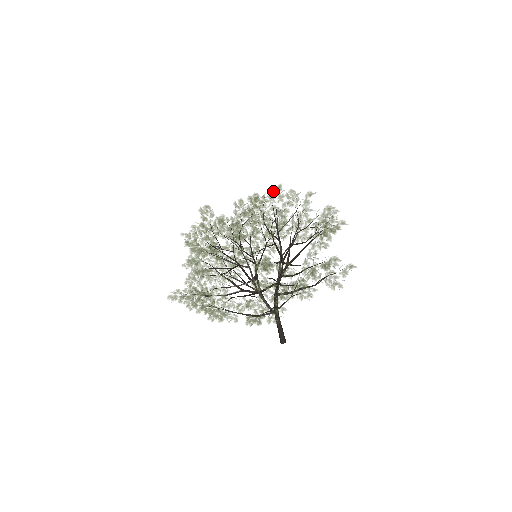
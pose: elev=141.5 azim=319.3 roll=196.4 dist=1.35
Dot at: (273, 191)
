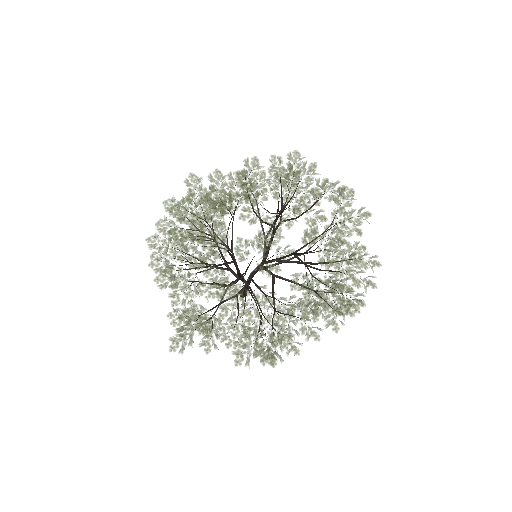
Dot at: (274, 178)
